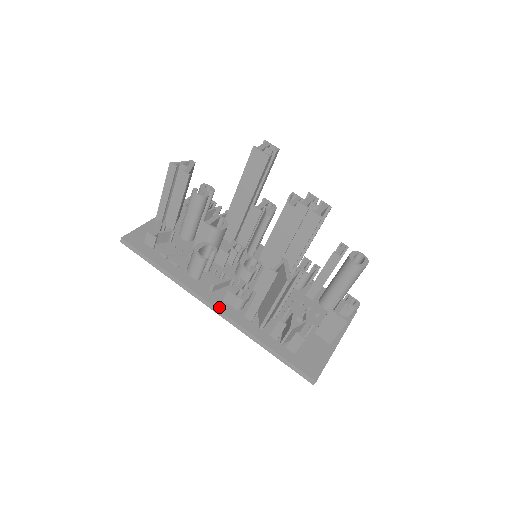
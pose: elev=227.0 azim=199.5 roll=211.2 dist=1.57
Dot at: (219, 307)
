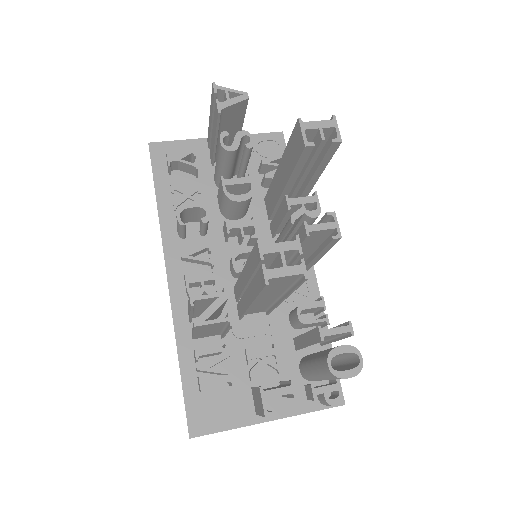
Dot at: (172, 282)
